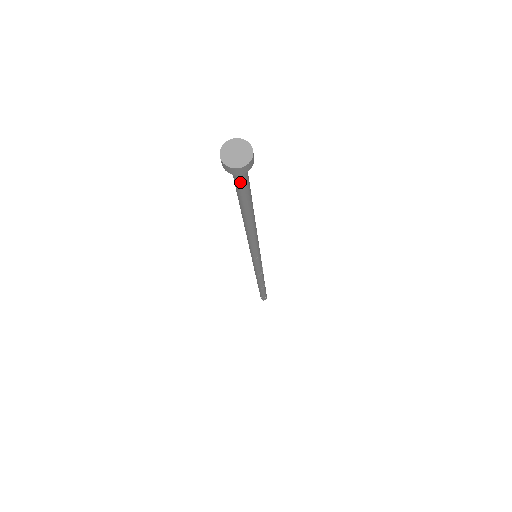
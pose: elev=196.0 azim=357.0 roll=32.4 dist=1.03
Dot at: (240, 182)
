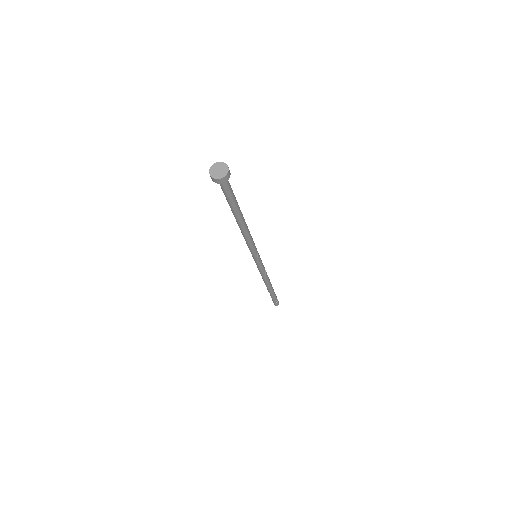
Dot at: (228, 189)
